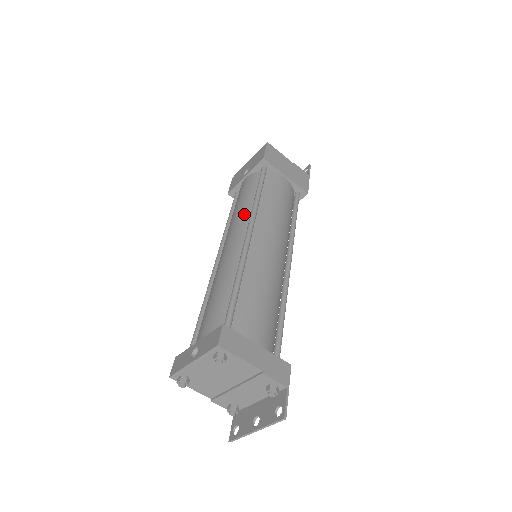
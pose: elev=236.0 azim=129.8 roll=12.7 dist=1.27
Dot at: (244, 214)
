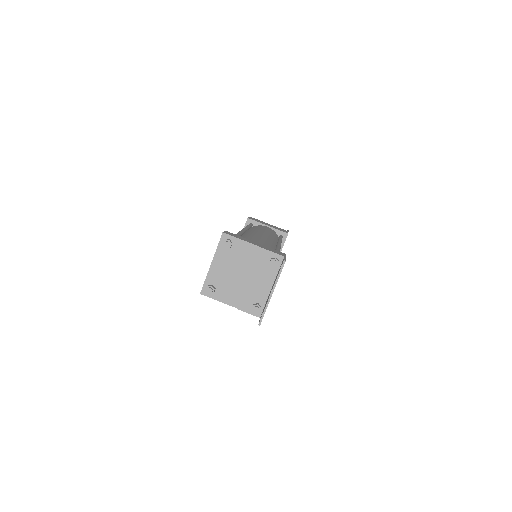
Dot at: occluded
